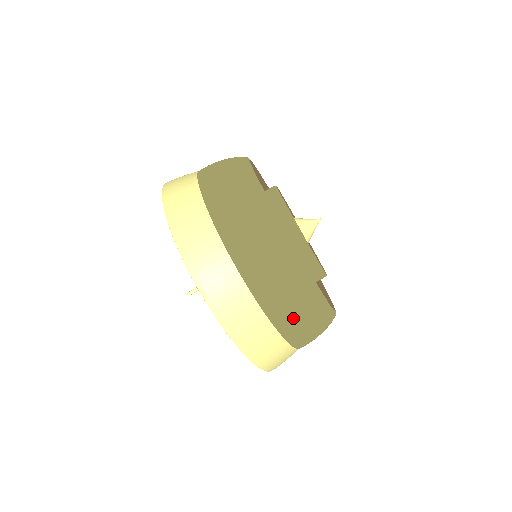
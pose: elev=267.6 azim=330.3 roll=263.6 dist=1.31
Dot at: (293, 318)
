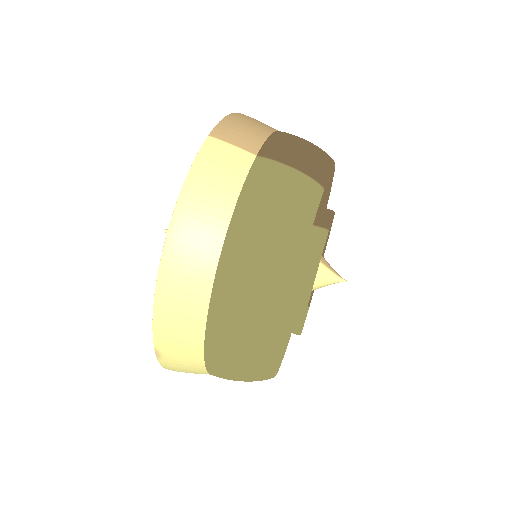
Dot at: occluded
